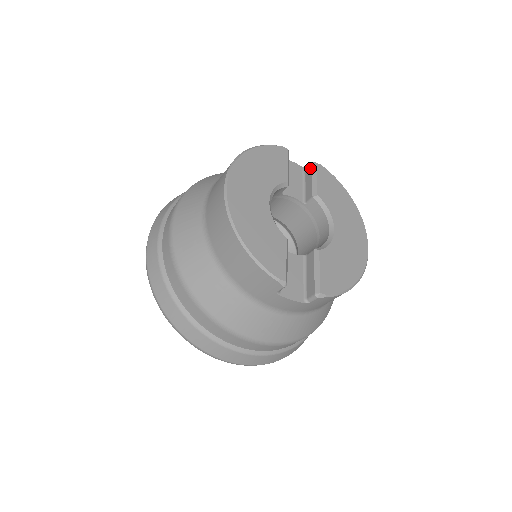
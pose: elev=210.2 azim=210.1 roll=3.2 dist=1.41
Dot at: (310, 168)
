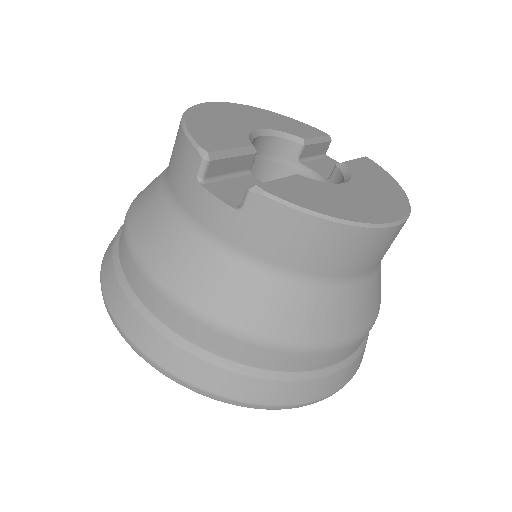
Dot at: occluded
